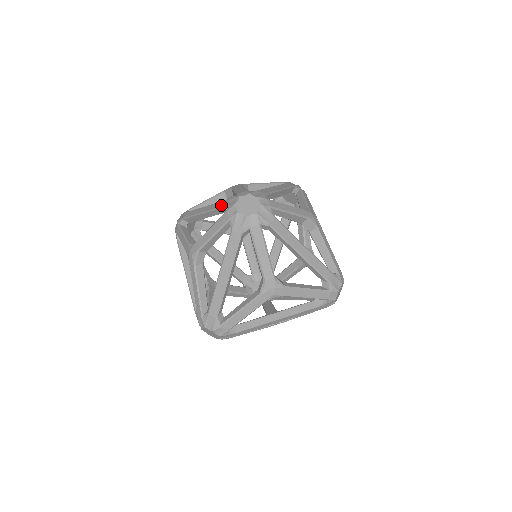
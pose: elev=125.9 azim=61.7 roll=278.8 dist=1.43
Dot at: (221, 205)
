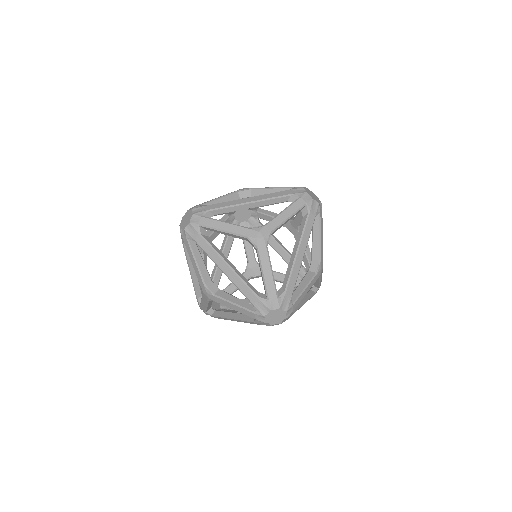
Dot at: occluded
